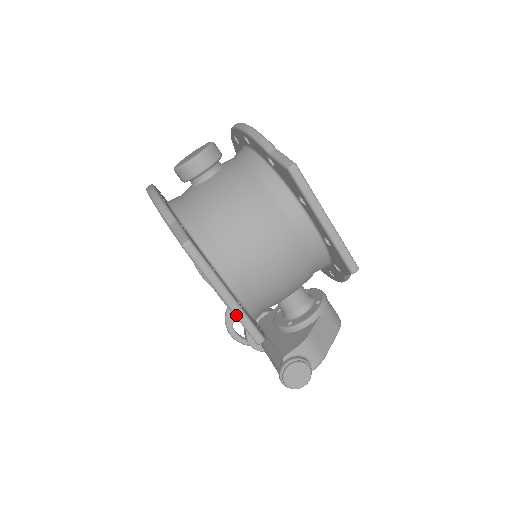
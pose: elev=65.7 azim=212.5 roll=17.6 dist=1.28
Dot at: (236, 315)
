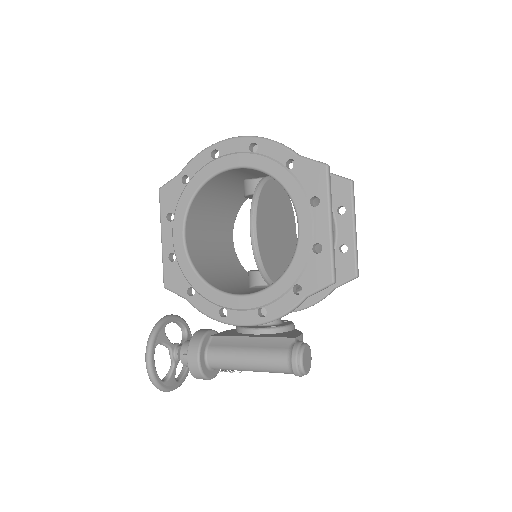
Dot at: (332, 245)
